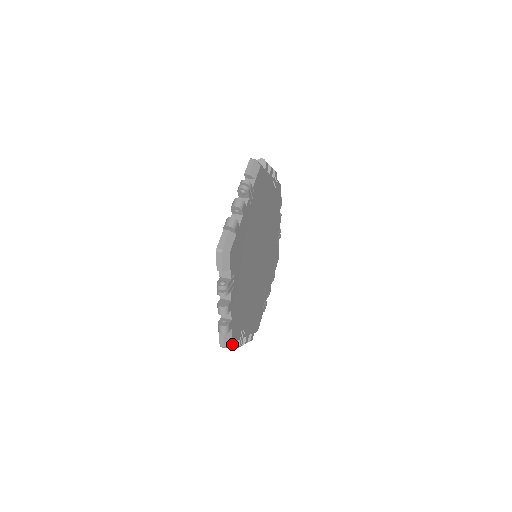
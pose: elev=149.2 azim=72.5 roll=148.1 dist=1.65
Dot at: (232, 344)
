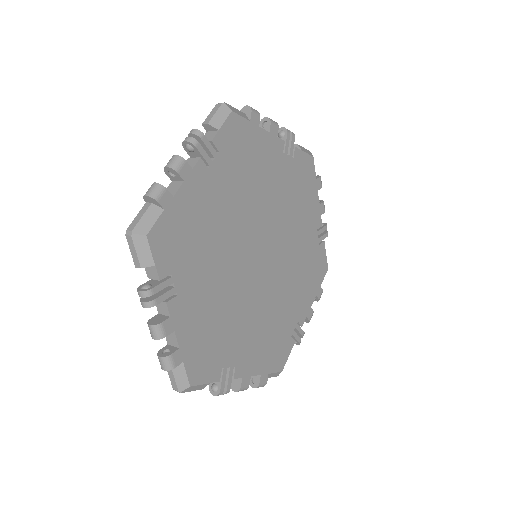
Dot at: (142, 285)
